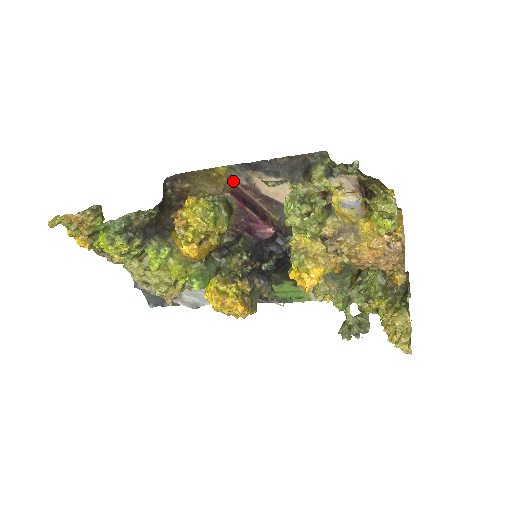
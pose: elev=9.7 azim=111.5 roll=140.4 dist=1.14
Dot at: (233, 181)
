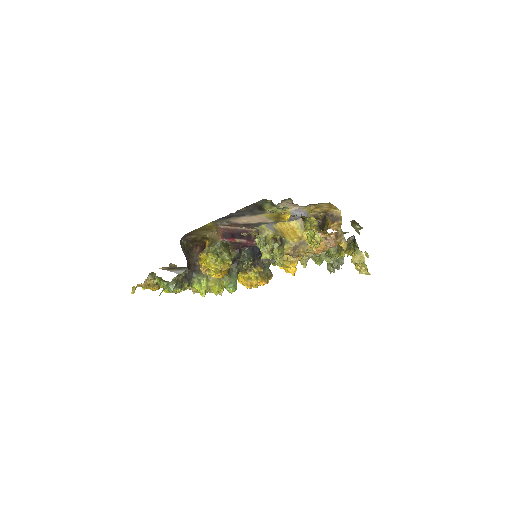
Dot at: (220, 226)
